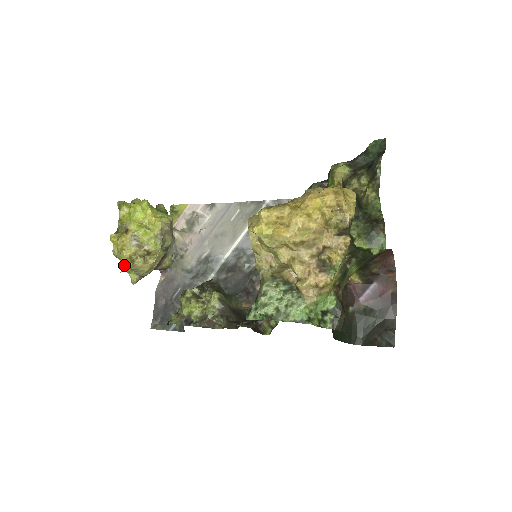
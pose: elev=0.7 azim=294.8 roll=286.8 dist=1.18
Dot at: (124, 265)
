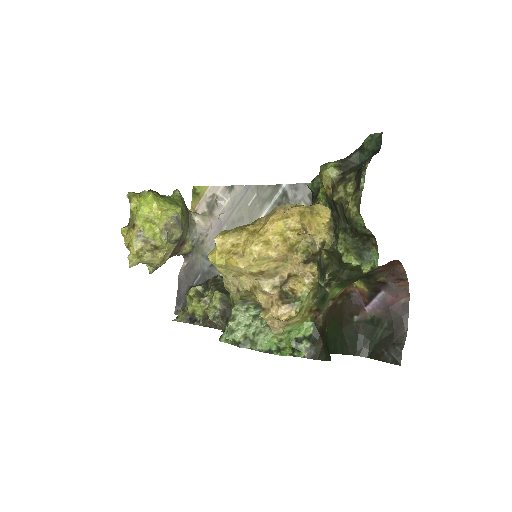
Dot at: (131, 261)
